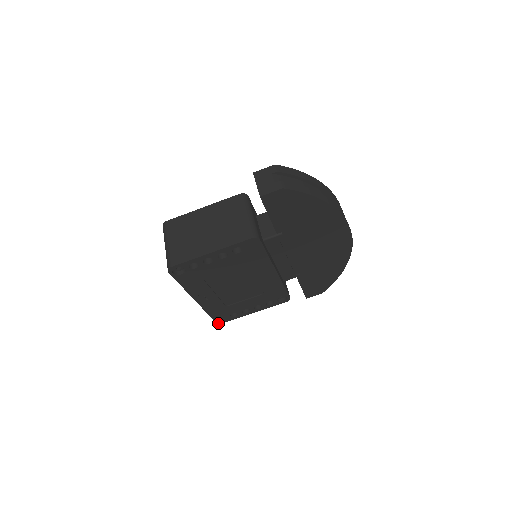
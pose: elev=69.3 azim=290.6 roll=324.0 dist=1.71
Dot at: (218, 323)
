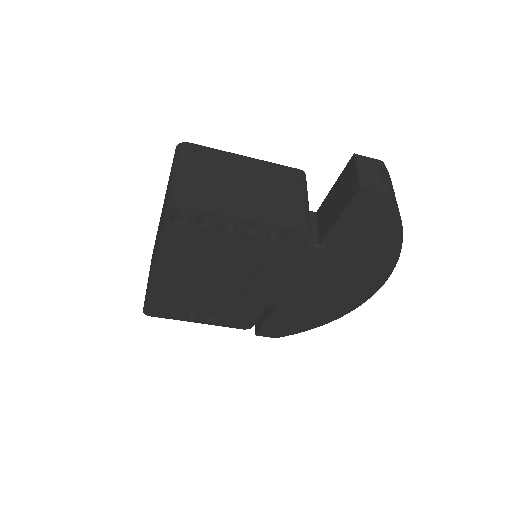
Dot at: (144, 313)
